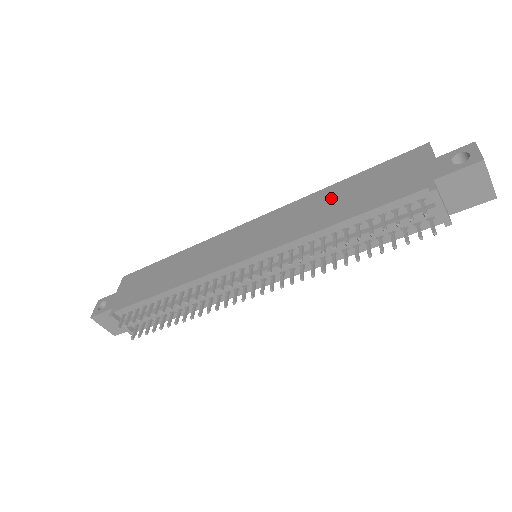
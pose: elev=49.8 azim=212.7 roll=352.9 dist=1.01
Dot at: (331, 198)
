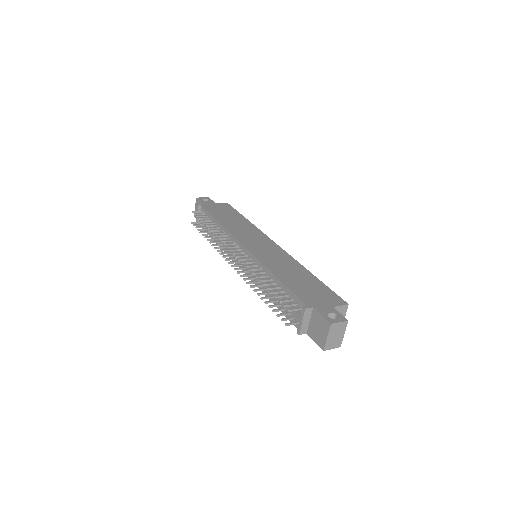
Dot at: (297, 272)
